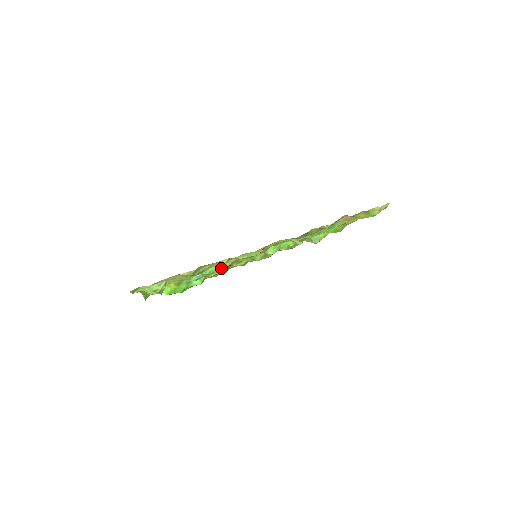
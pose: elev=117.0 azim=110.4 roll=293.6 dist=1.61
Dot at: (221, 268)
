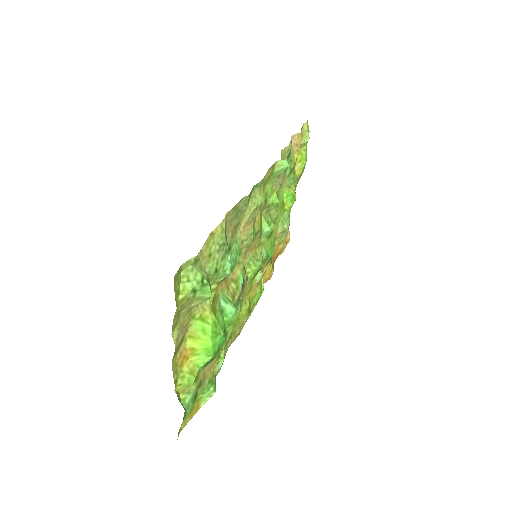
Dot at: (238, 277)
